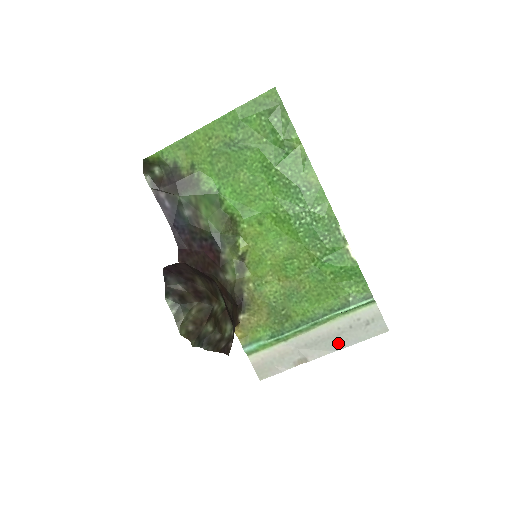
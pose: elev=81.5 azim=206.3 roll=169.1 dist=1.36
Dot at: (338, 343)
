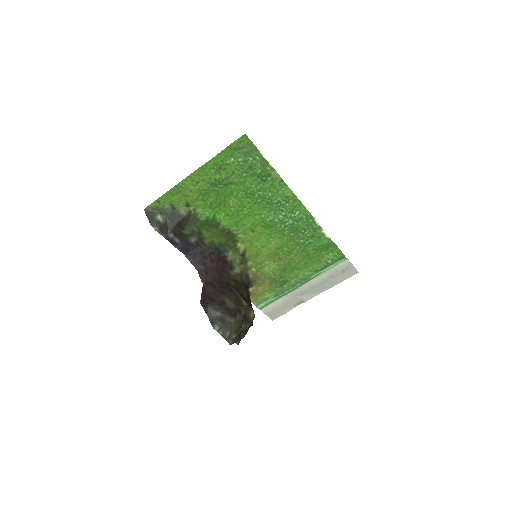
Dot at: (324, 287)
